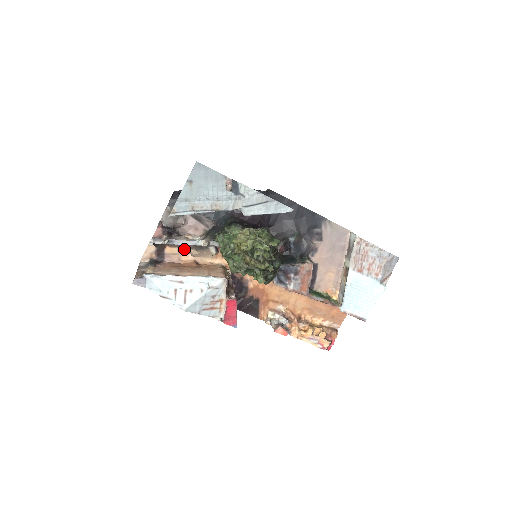
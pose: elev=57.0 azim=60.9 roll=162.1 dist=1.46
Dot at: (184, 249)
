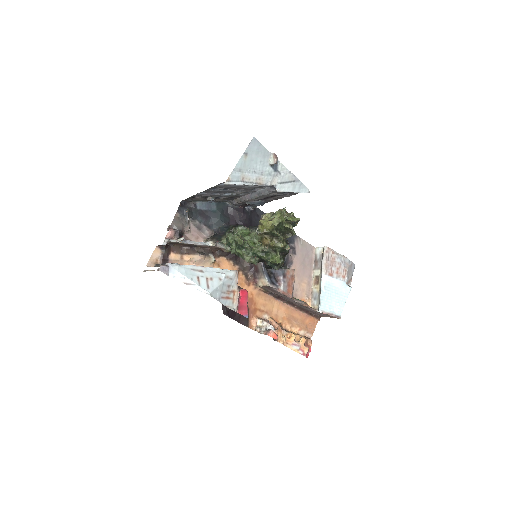
Dot at: (186, 256)
